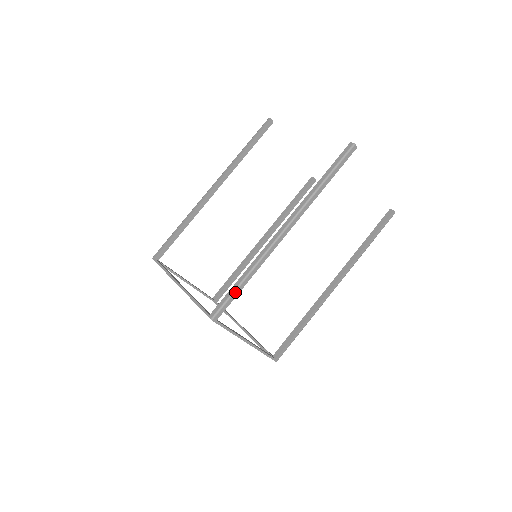
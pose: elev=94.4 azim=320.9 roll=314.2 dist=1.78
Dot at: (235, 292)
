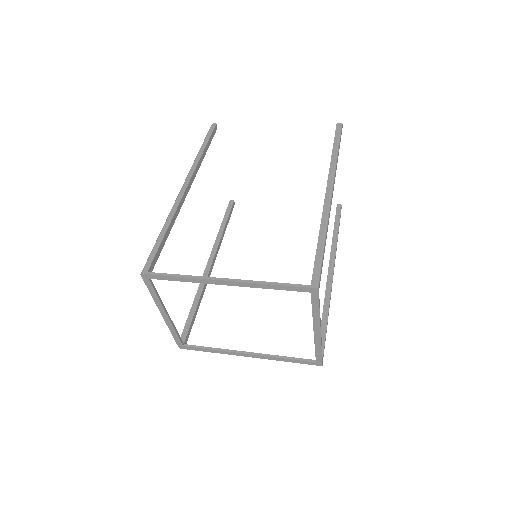
Dot at: (323, 255)
